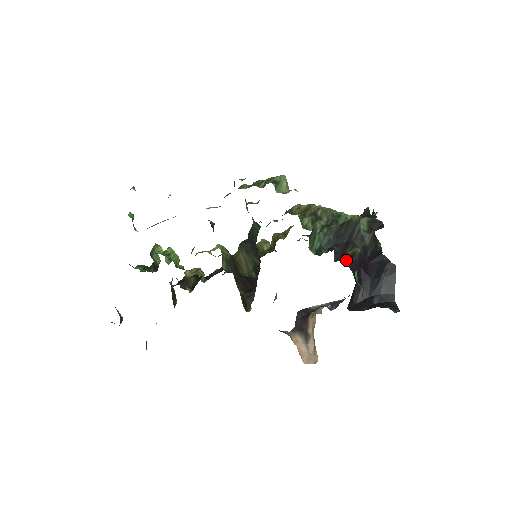
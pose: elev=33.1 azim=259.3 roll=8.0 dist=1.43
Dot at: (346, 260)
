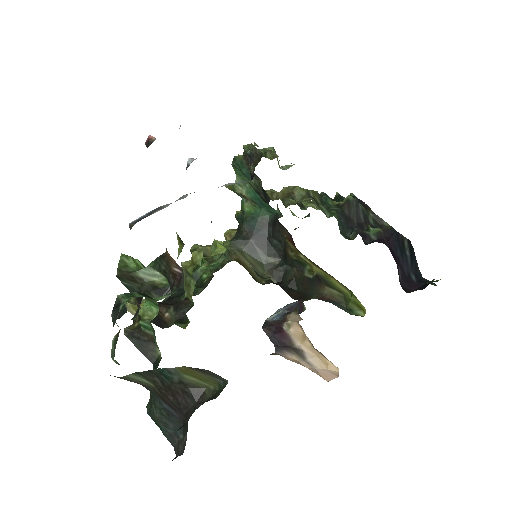
Dot at: (378, 241)
